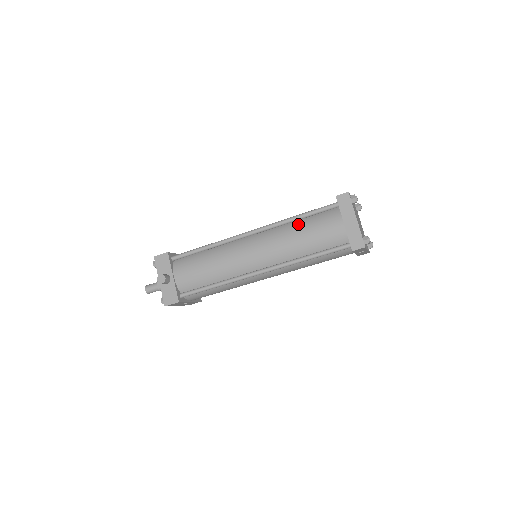
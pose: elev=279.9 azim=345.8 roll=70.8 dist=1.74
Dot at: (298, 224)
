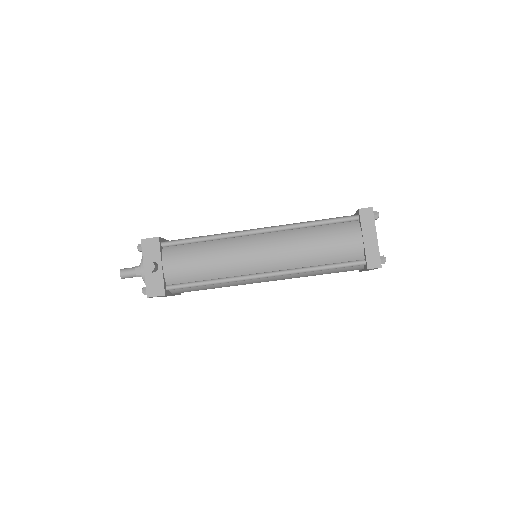
Dot at: (313, 231)
